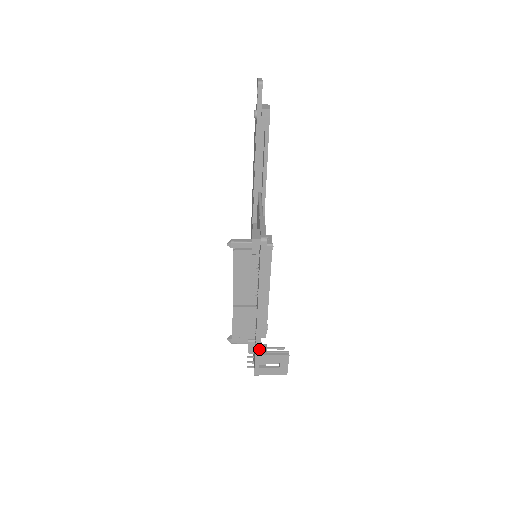
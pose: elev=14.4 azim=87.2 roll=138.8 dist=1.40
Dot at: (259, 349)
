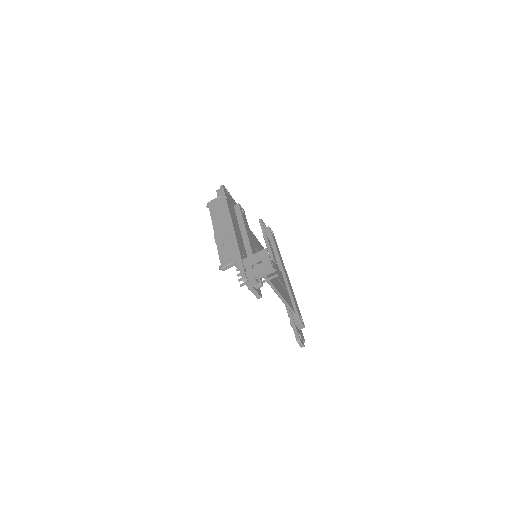
Dot at: (239, 253)
